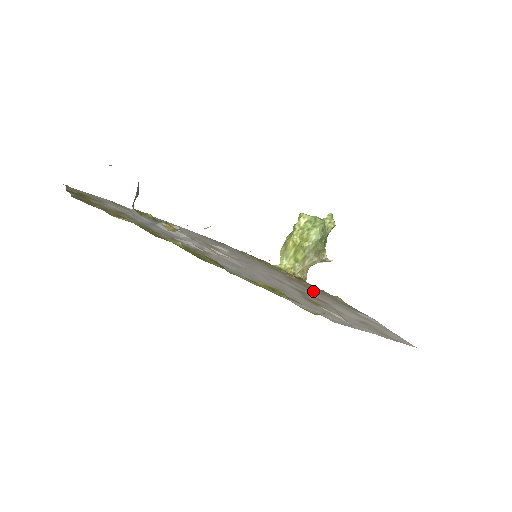
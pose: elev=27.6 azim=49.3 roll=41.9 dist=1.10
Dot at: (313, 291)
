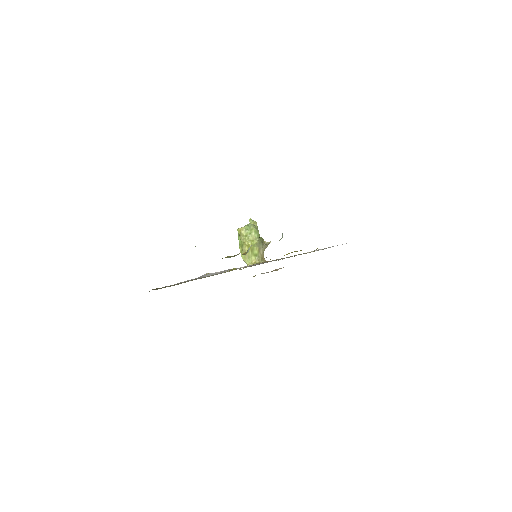
Dot at: occluded
